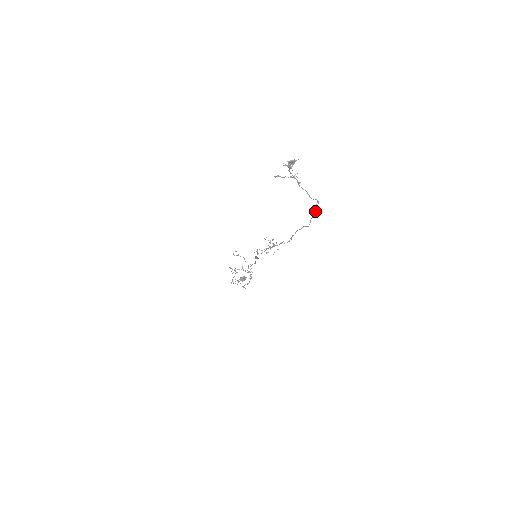
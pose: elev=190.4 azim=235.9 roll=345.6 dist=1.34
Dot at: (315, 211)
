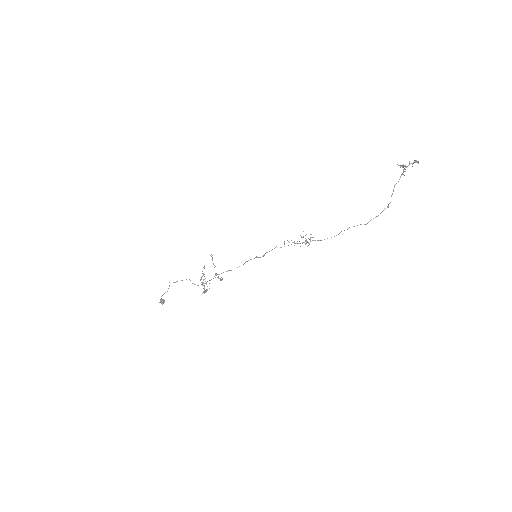
Dot at: occluded
